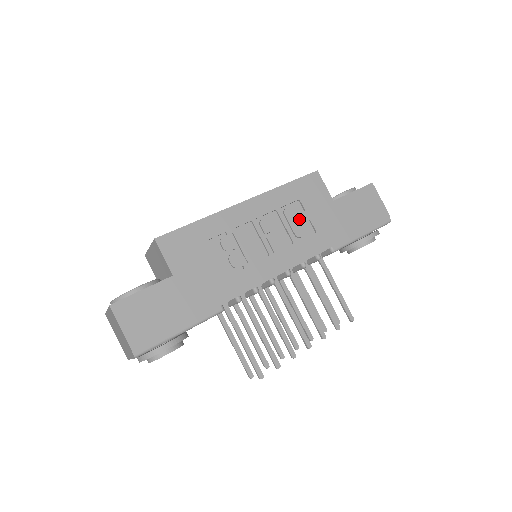
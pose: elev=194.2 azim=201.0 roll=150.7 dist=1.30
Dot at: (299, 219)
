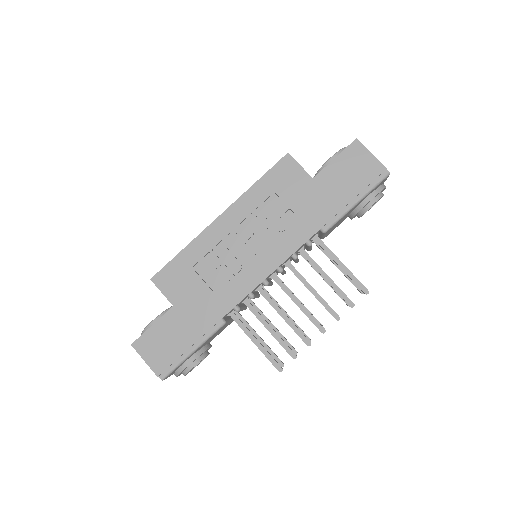
Dot at: (278, 213)
